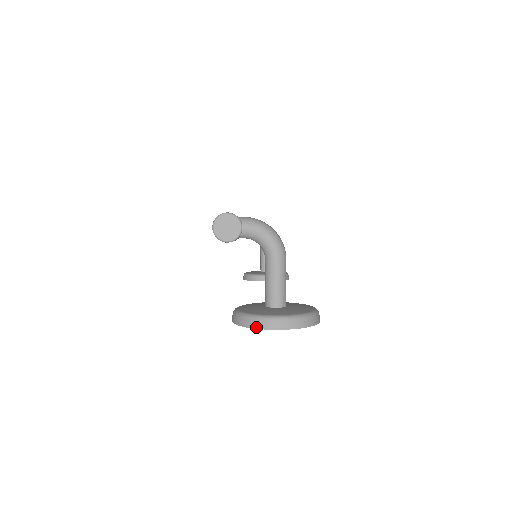
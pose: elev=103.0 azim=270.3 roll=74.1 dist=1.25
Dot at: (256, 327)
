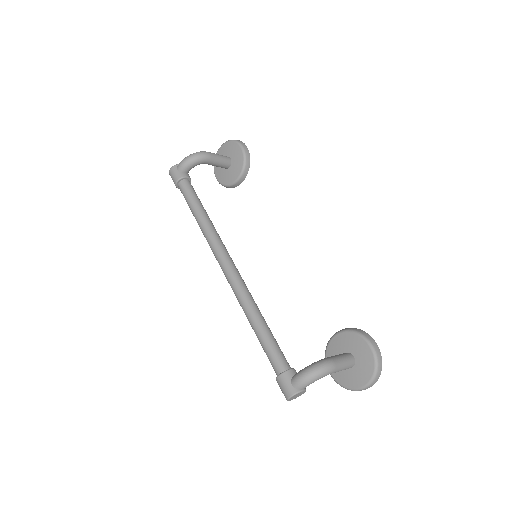
Dot at: occluded
